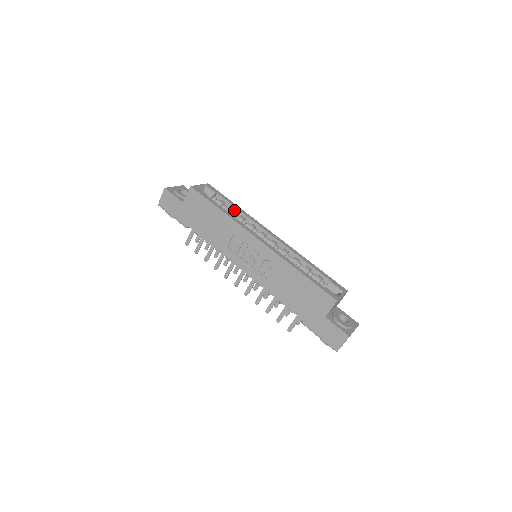
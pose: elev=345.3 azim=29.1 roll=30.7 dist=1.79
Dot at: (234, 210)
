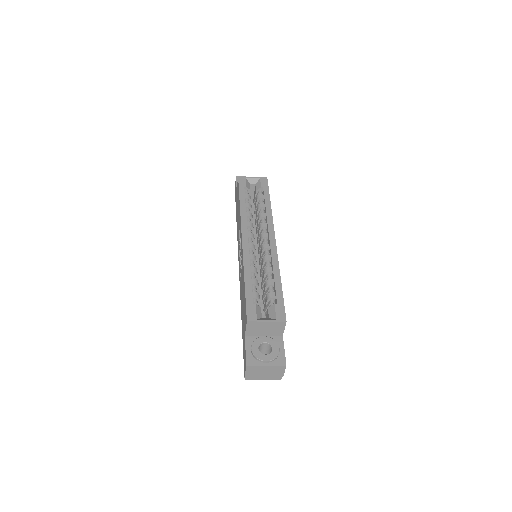
Dot at: (263, 206)
